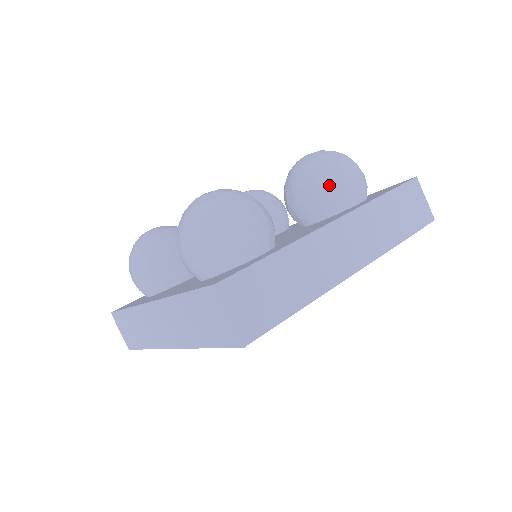
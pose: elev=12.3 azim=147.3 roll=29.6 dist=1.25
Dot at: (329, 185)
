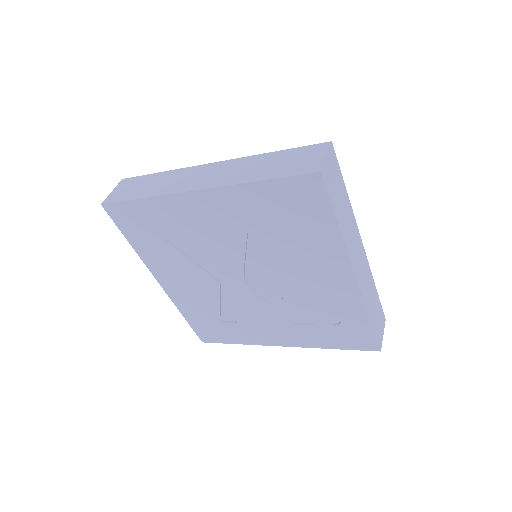
Dot at: occluded
